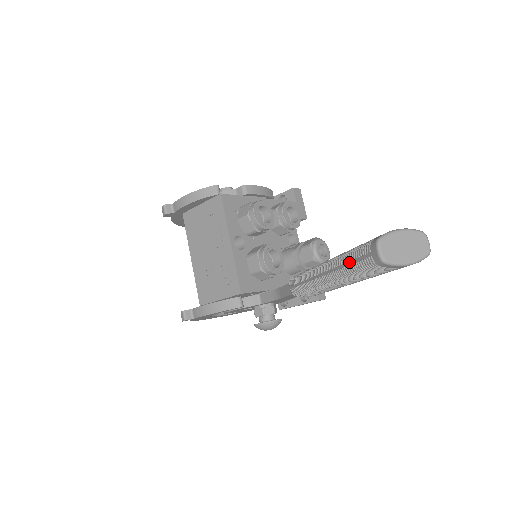
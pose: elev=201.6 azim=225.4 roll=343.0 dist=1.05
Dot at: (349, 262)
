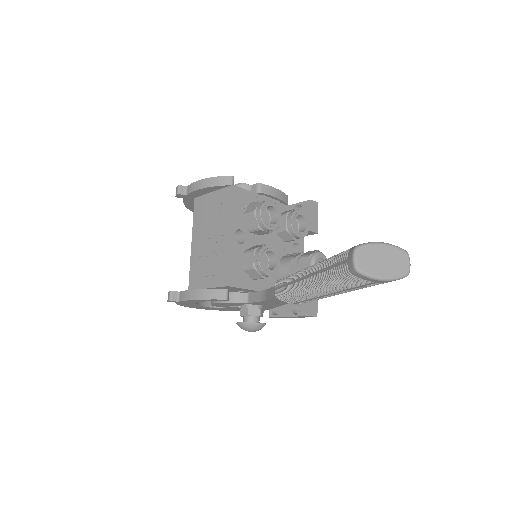
Dot at: (327, 267)
